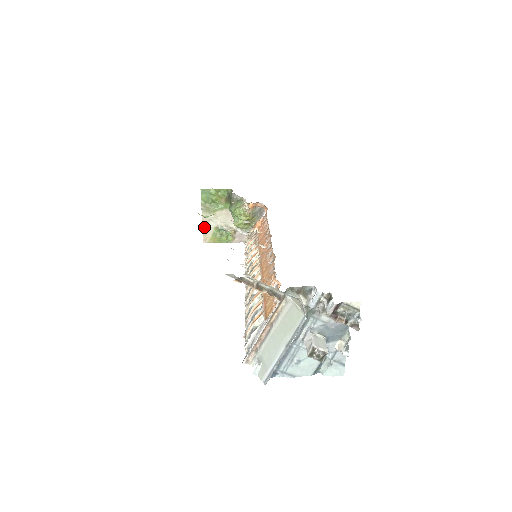
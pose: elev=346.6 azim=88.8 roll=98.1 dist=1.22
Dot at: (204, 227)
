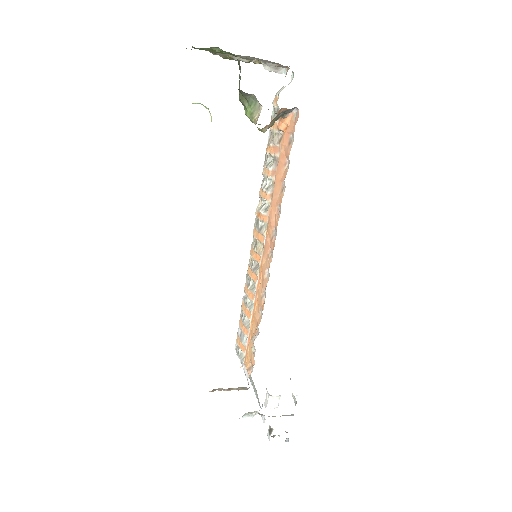
Dot at: occluded
